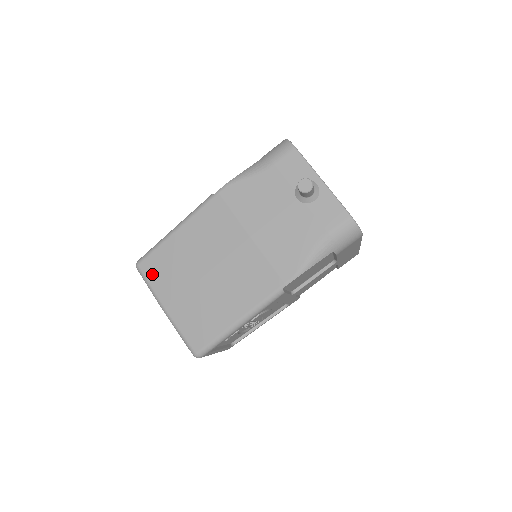
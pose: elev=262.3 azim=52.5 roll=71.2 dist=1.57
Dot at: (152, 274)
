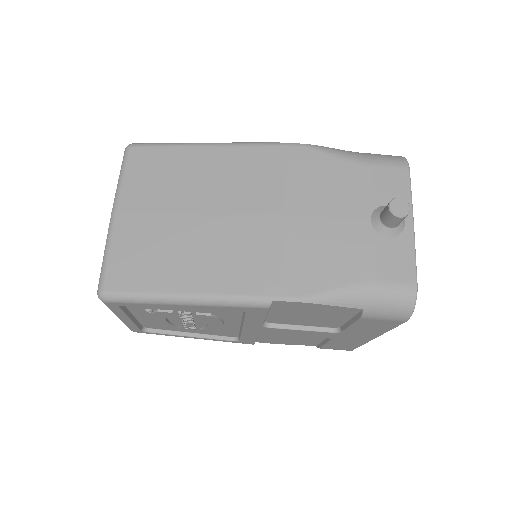
Dot at: (137, 167)
